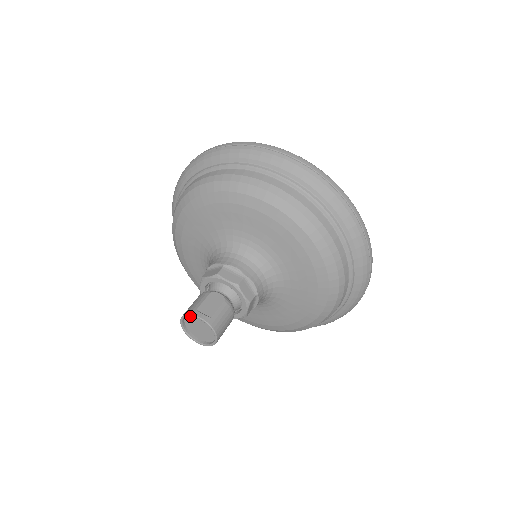
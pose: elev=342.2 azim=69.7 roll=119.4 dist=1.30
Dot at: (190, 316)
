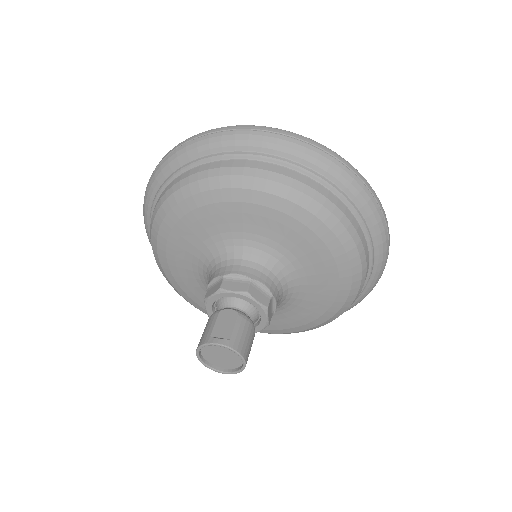
Dot at: (205, 346)
